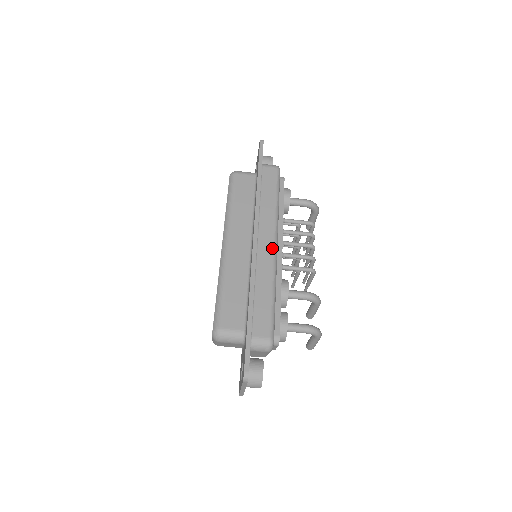
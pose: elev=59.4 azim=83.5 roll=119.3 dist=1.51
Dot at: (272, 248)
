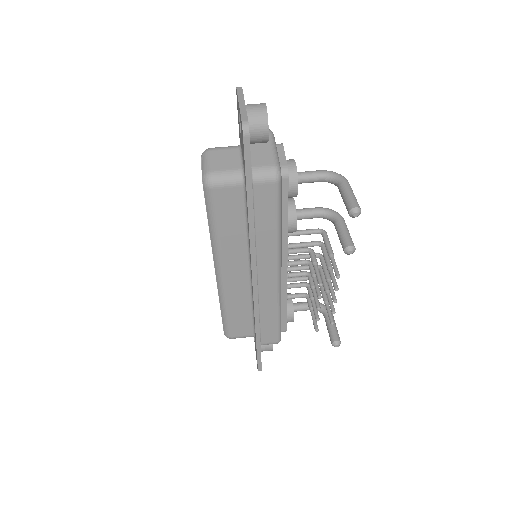
Dot at: occluded
